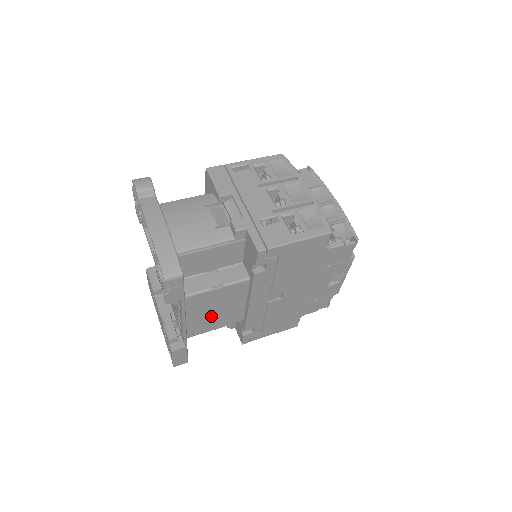
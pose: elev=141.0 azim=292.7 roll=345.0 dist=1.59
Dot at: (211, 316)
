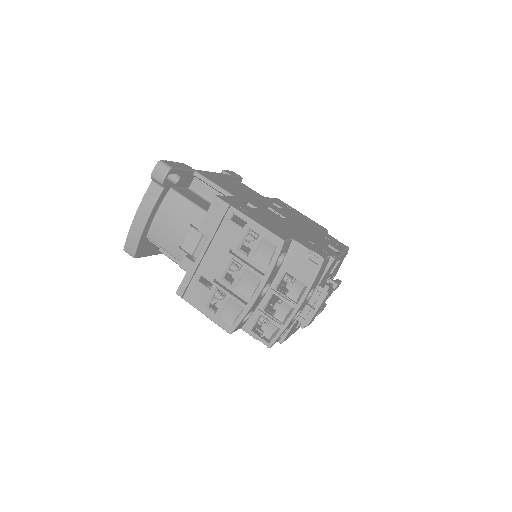
Dot at: occluded
